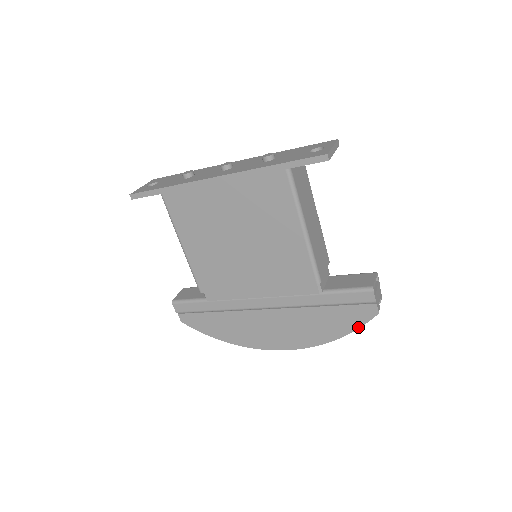
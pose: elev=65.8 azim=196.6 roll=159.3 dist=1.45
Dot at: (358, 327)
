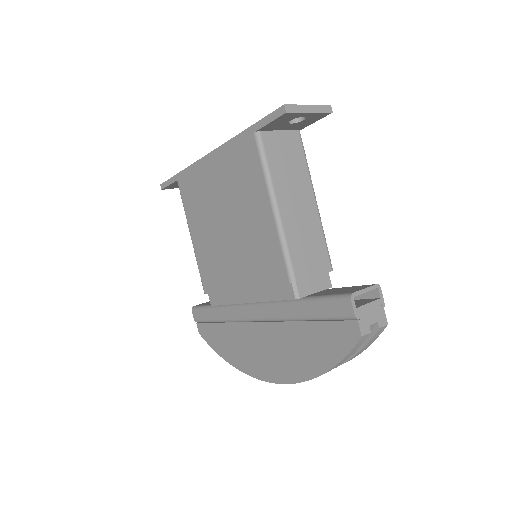
Dot at: (342, 357)
